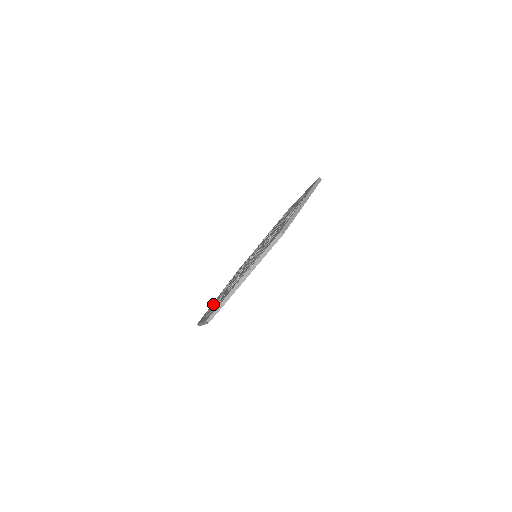
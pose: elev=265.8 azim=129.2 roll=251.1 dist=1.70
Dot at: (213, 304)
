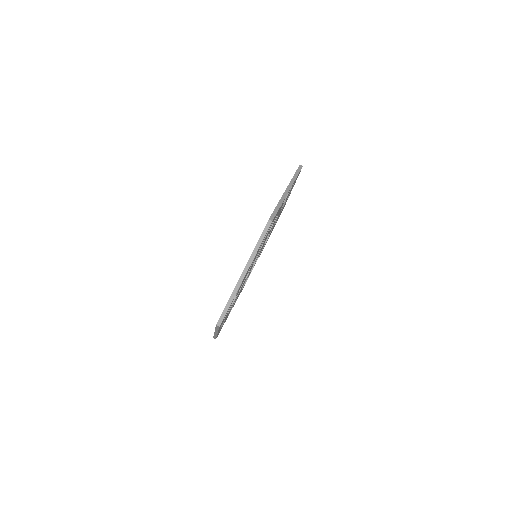
Dot at: occluded
